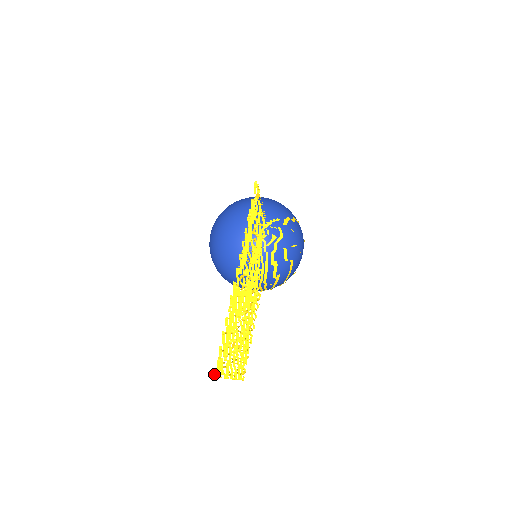
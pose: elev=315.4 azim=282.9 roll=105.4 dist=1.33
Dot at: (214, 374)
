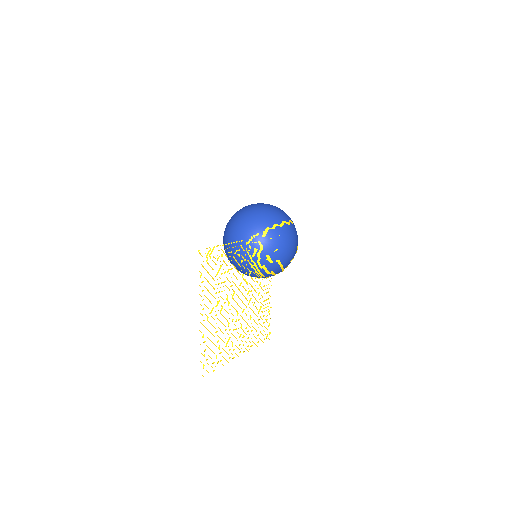
Dot at: occluded
